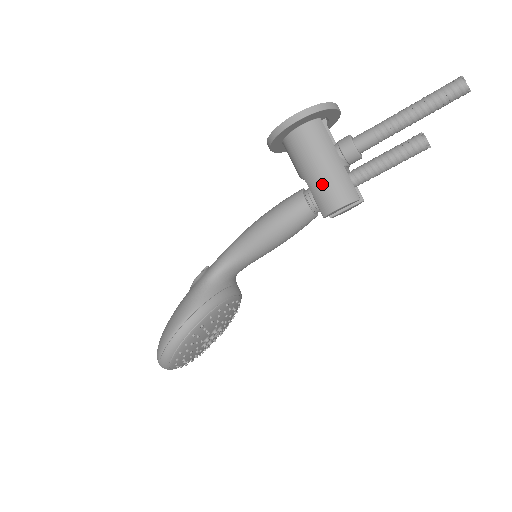
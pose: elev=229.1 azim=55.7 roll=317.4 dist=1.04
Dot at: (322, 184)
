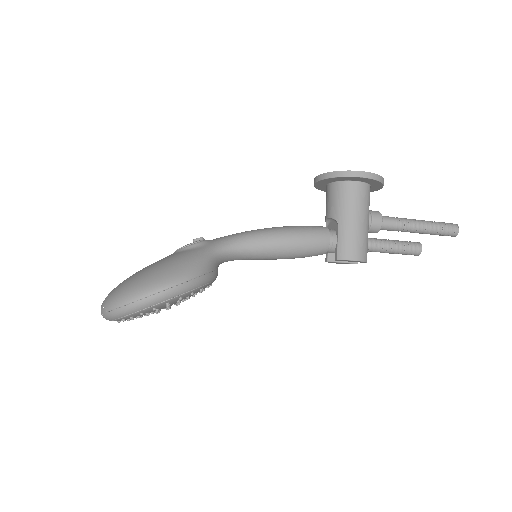
Dot at: (353, 235)
